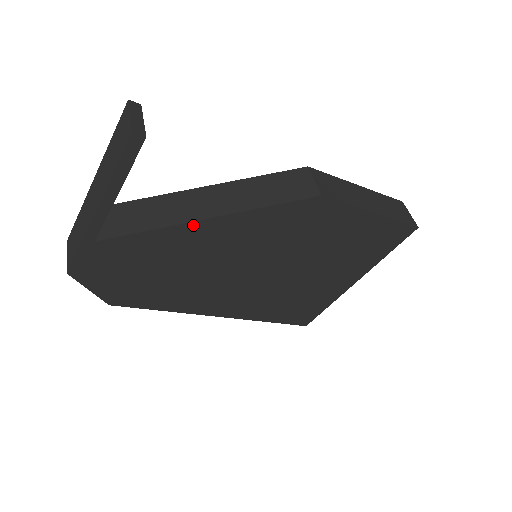
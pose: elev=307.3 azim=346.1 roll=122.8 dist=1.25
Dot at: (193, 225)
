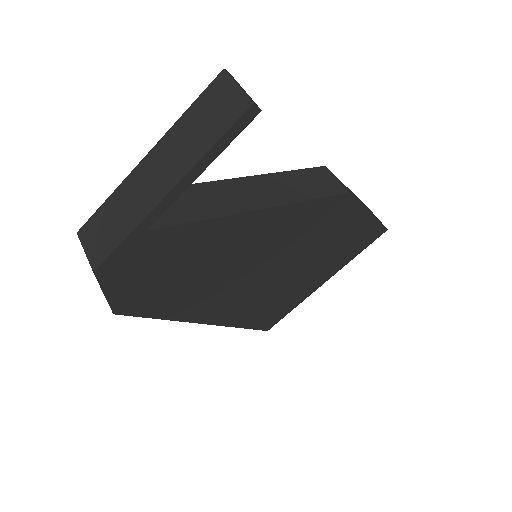
Dot at: (243, 216)
